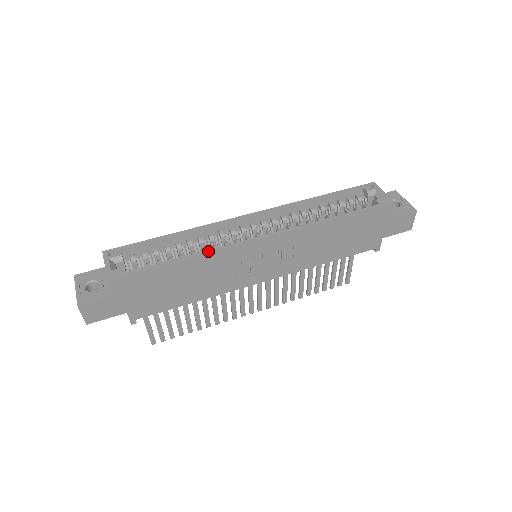
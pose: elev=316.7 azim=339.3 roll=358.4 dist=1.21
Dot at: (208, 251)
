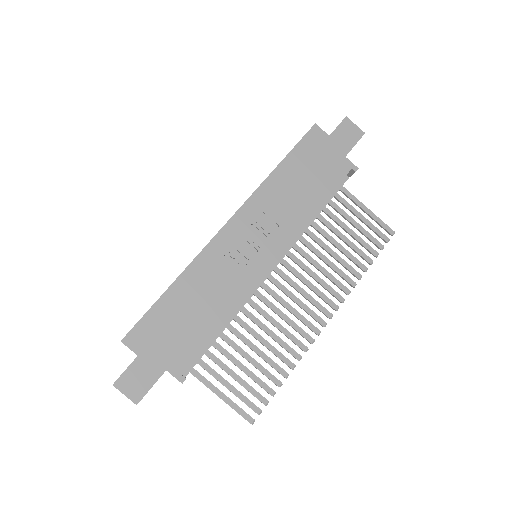
Dot at: (189, 264)
